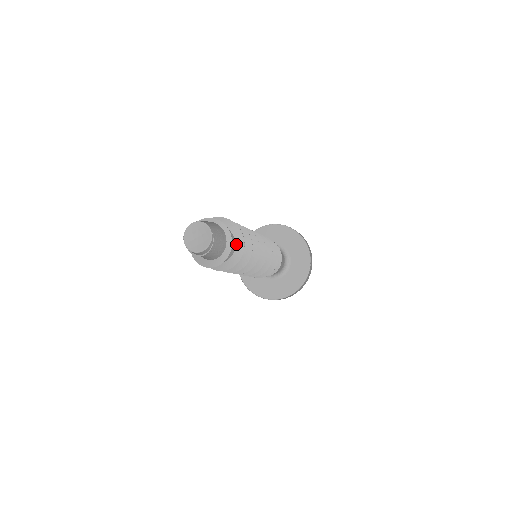
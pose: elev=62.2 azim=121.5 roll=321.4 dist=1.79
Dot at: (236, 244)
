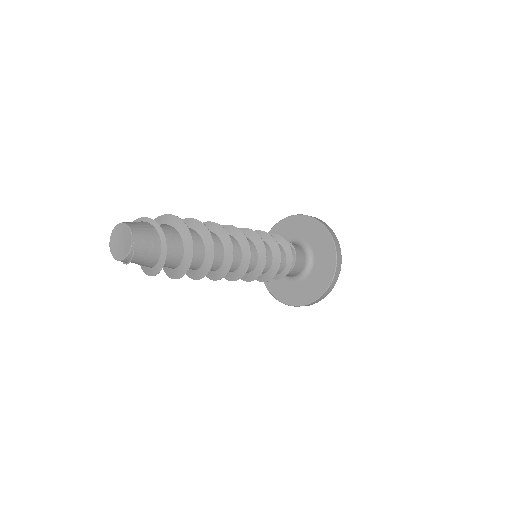
Dot at: (184, 252)
